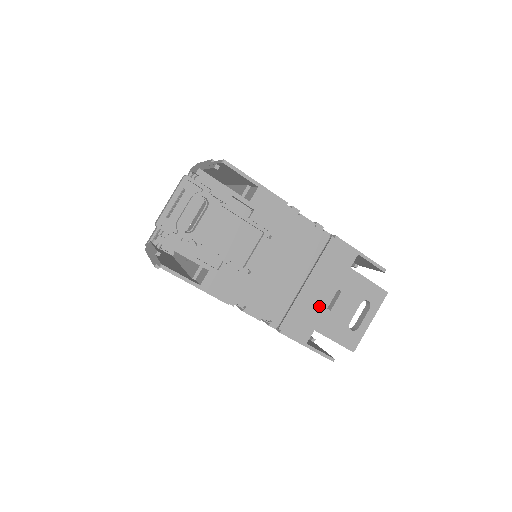
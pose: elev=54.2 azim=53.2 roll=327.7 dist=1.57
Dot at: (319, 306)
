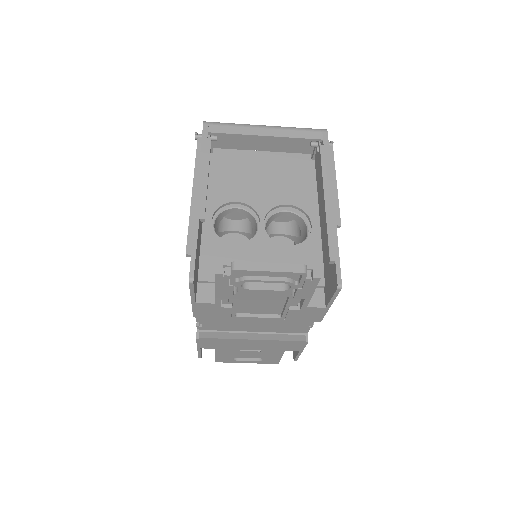
Dot at: (238, 347)
